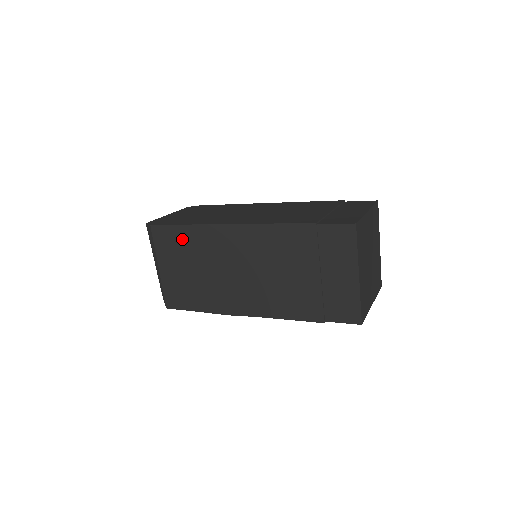
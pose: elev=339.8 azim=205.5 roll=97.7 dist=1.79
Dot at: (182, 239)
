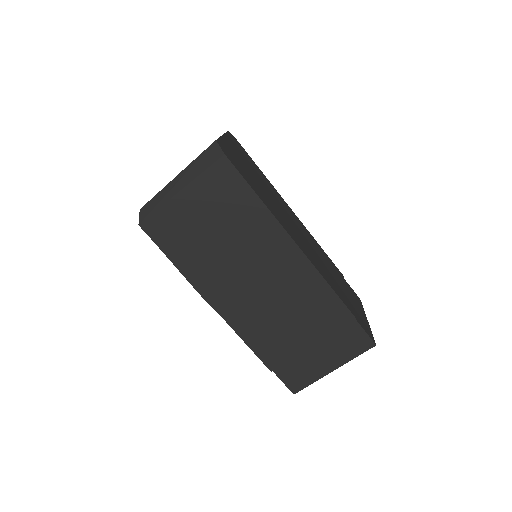
Dot at: (240, 202)
